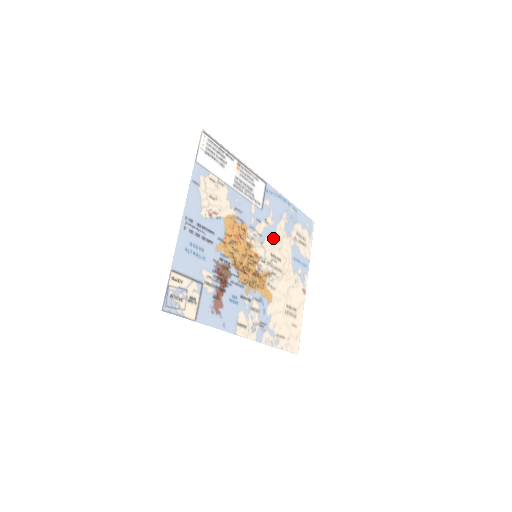
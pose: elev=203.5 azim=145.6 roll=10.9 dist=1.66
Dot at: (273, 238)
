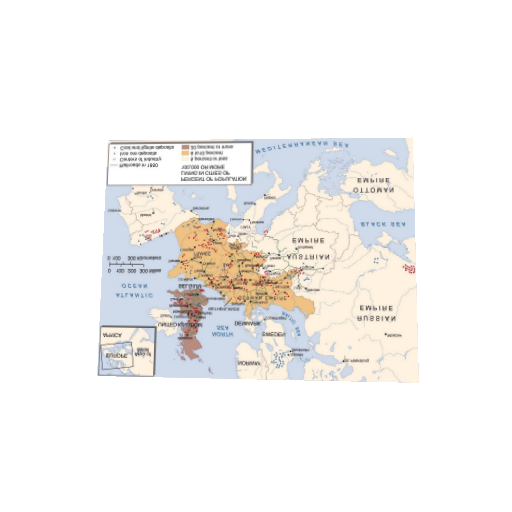
Dot at: (293, 214)
